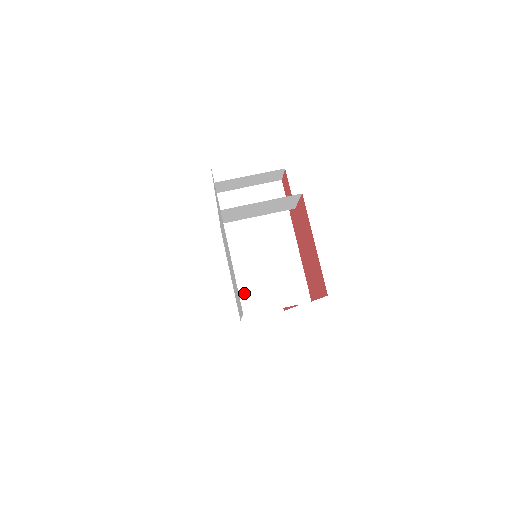
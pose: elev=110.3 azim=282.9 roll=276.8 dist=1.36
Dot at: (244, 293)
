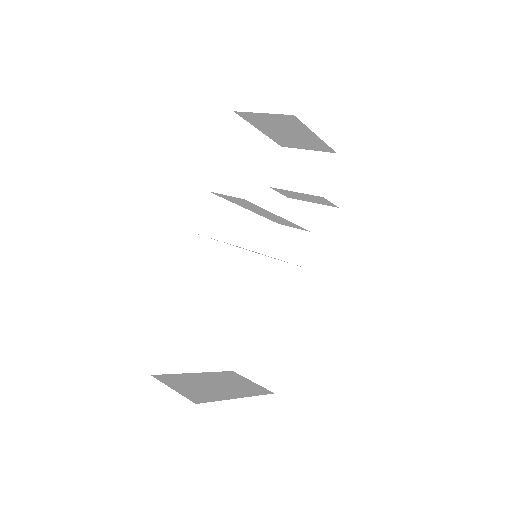
Dot at: (228, 199)
